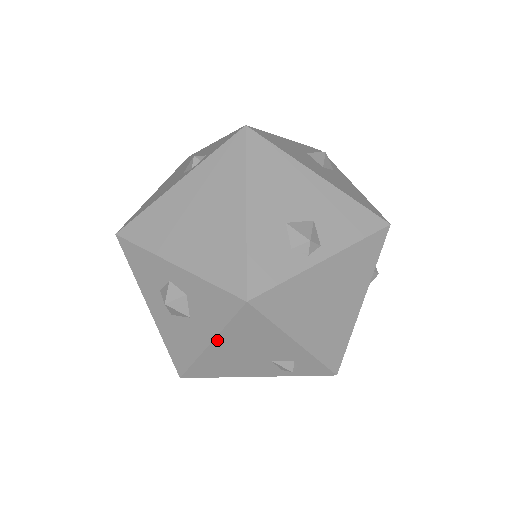
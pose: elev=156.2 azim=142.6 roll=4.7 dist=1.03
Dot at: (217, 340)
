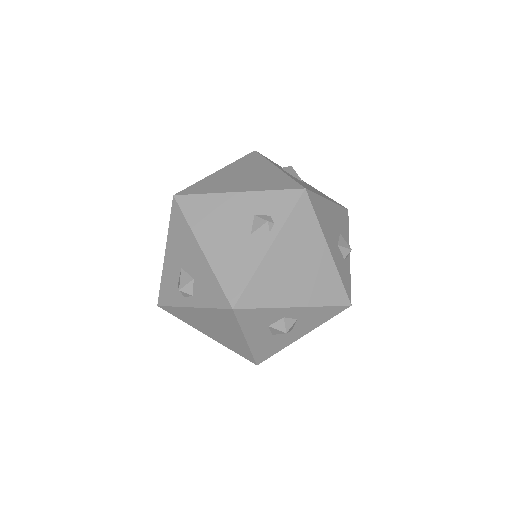
Dot at: (309, 331)
